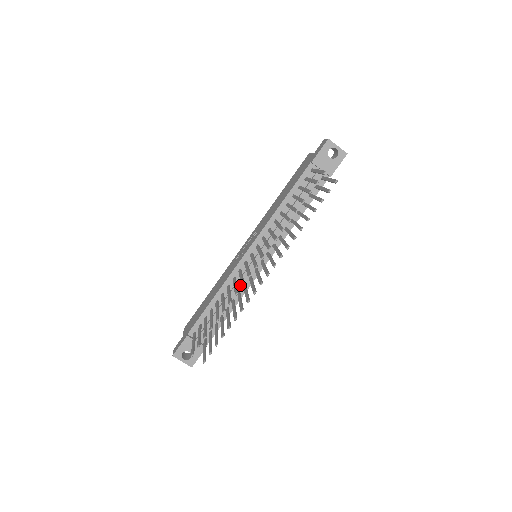
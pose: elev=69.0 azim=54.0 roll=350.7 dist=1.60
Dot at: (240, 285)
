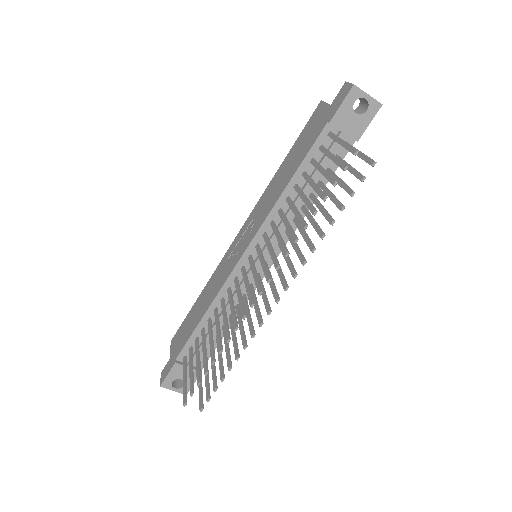
Dot at: occluded
